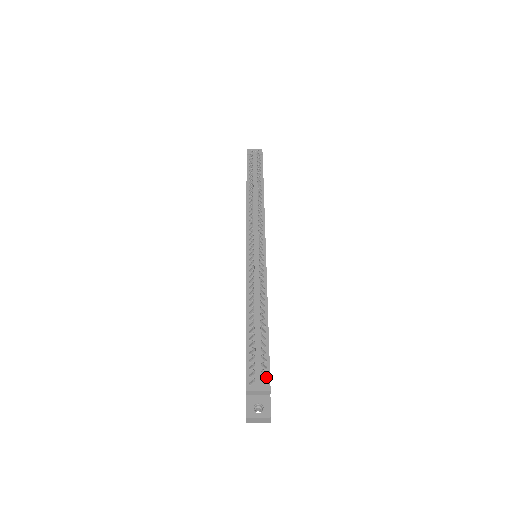
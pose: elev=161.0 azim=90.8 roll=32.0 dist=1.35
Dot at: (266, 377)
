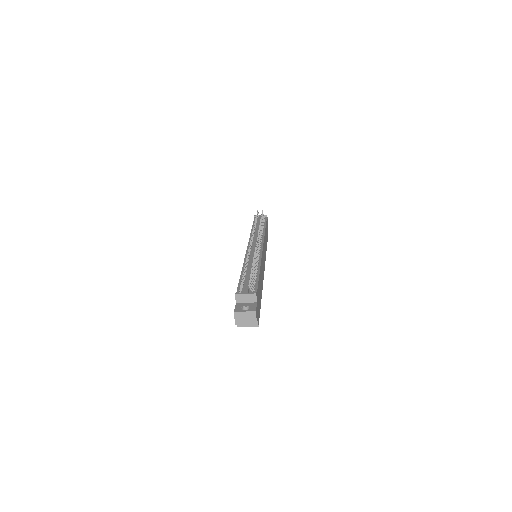
Dot at: (254, 291)
